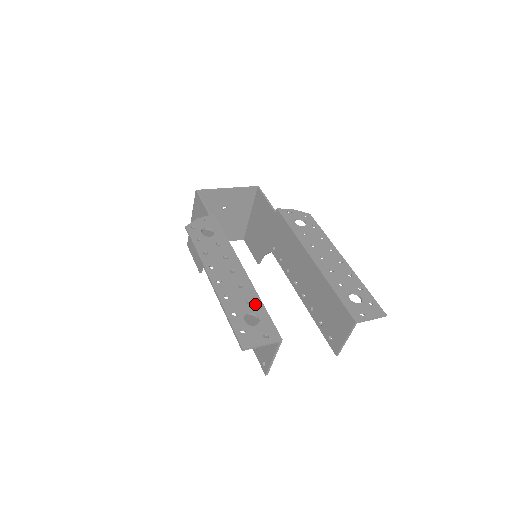
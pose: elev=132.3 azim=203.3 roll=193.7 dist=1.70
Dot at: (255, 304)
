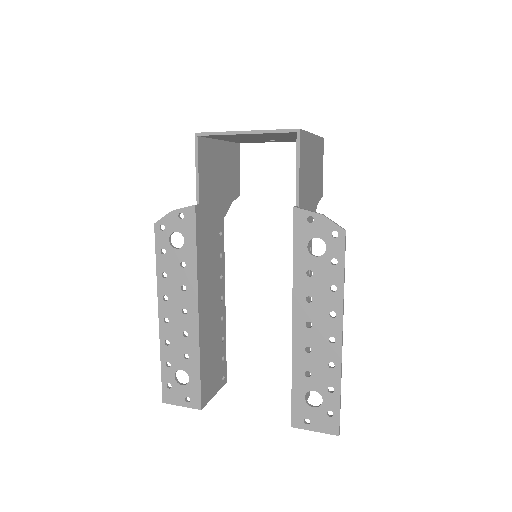
Dot at: (191, 362)
